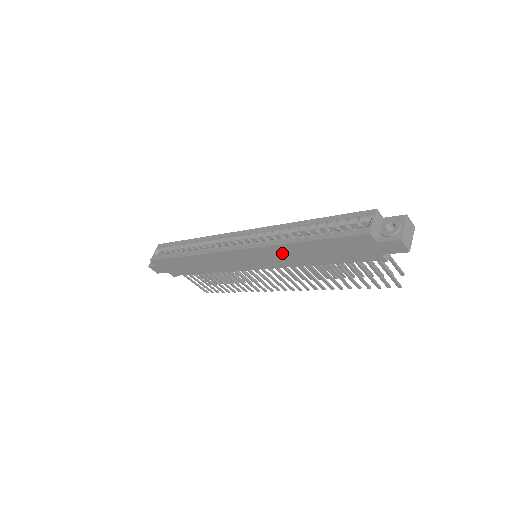
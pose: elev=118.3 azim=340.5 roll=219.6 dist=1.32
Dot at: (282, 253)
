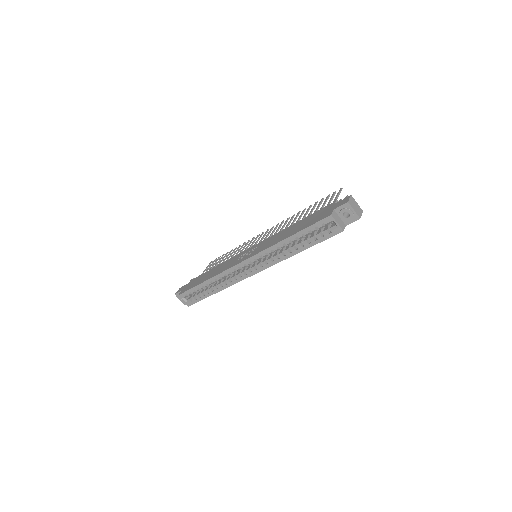
Dot at: occluded
